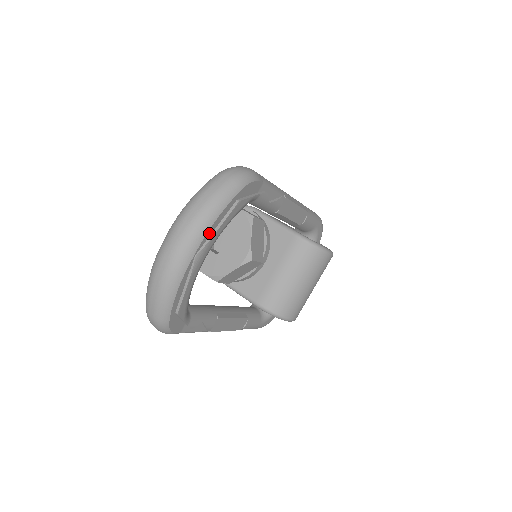
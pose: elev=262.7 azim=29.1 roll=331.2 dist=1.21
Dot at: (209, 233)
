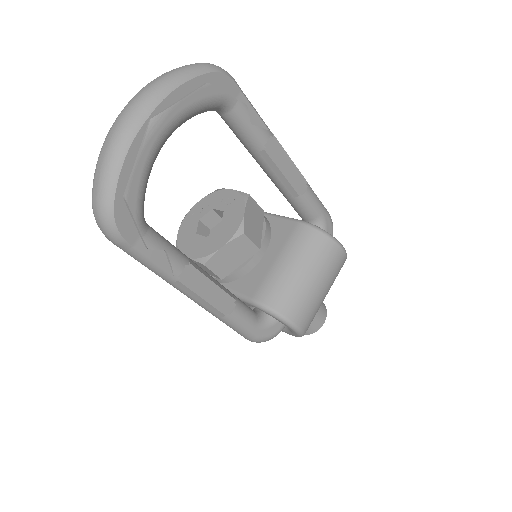
Dot at: (169, 101)
